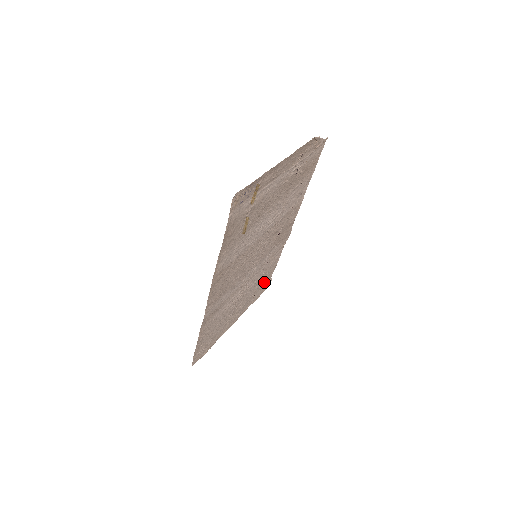
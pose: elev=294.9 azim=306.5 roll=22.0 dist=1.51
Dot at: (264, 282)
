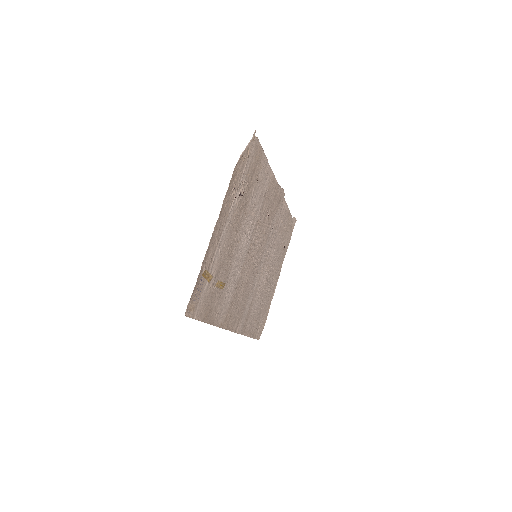
Dot at: (287, 230)
